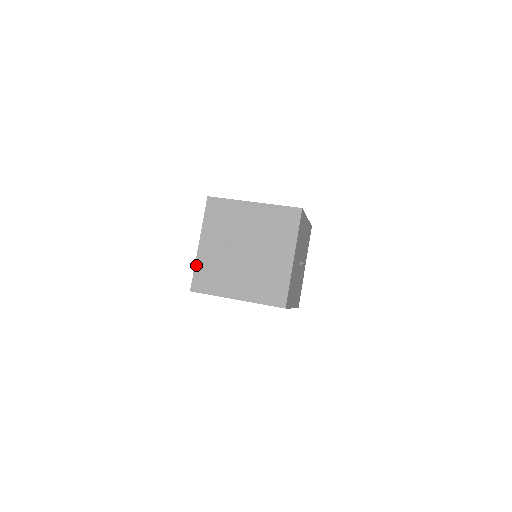
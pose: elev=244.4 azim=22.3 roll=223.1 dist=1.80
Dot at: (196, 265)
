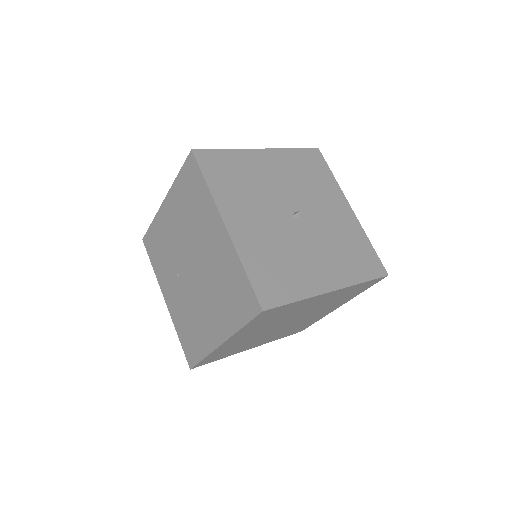
Dot at: (176, 331)
